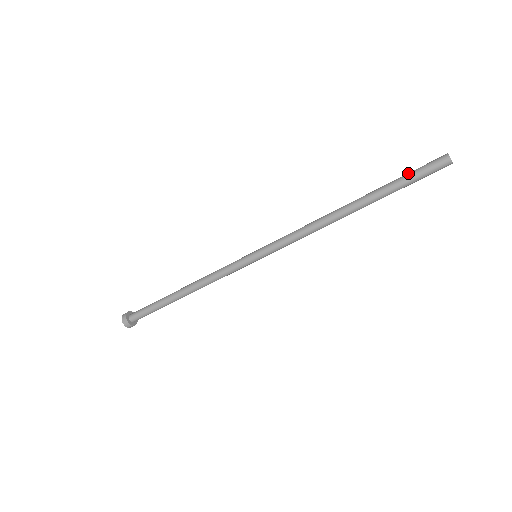
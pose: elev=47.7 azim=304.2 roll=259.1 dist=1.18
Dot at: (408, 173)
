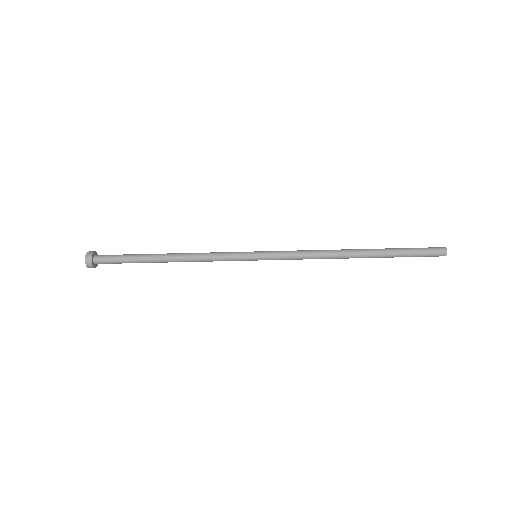
Dot at: (413, 253)
